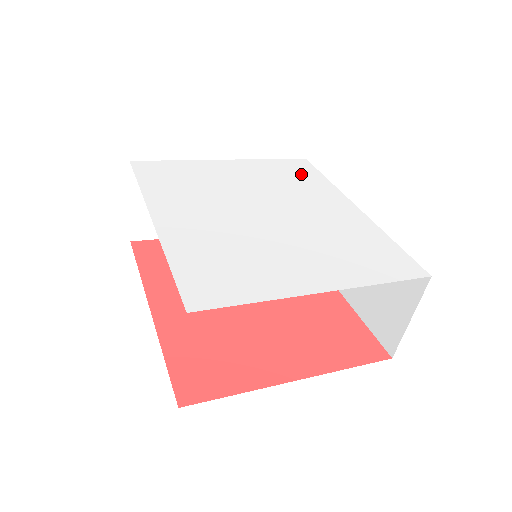
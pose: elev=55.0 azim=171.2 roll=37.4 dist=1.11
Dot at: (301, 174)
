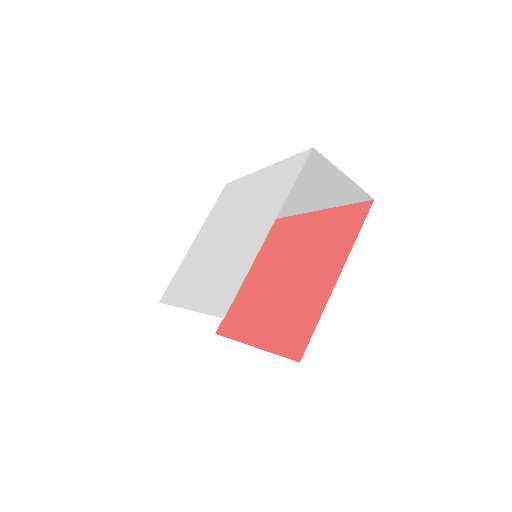
Dot at: (229, 194)
